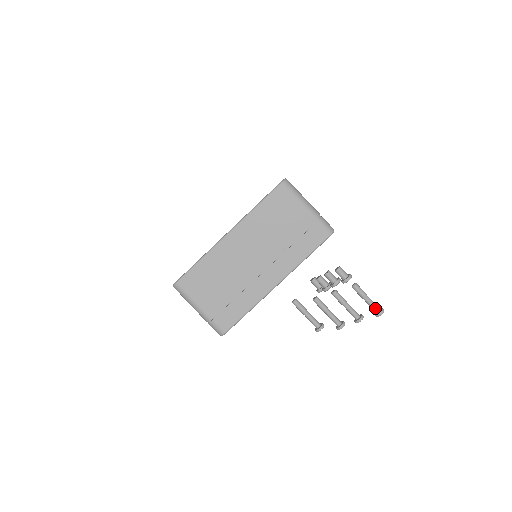
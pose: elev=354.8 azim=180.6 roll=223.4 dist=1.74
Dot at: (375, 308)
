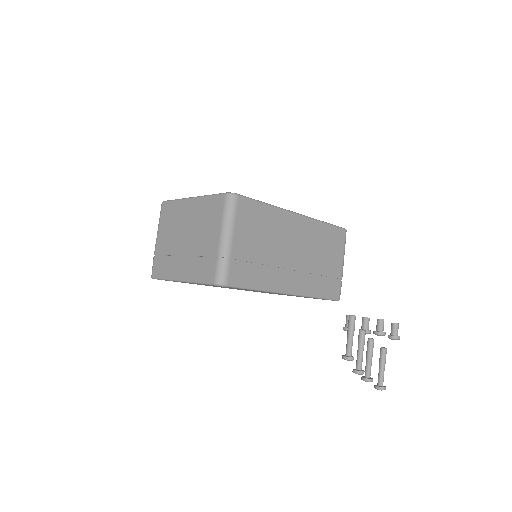
Dot at: (383, 380)
